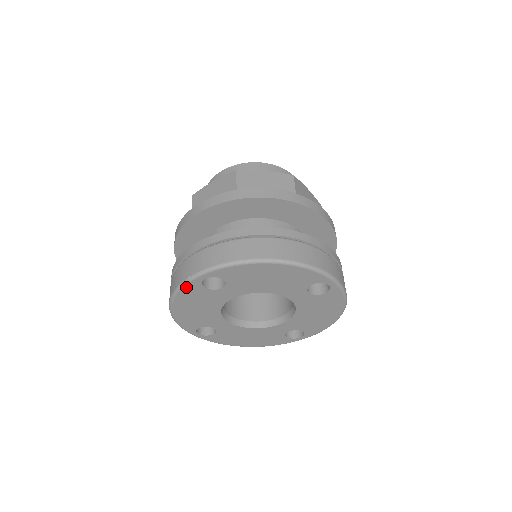
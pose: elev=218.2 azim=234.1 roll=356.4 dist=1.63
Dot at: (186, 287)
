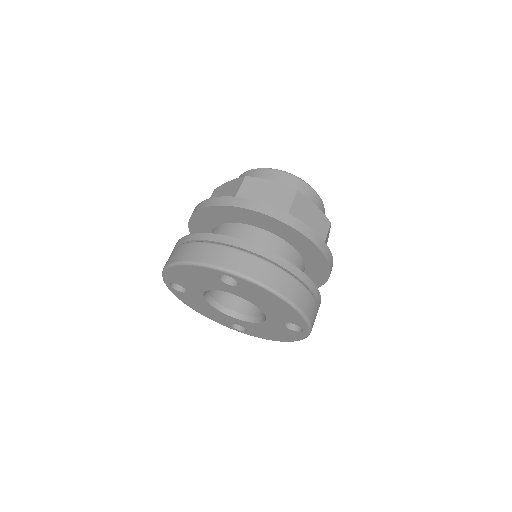
Dot at: (174, 293)
